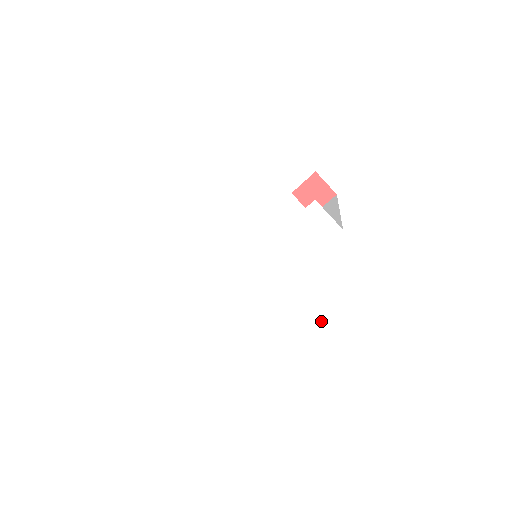
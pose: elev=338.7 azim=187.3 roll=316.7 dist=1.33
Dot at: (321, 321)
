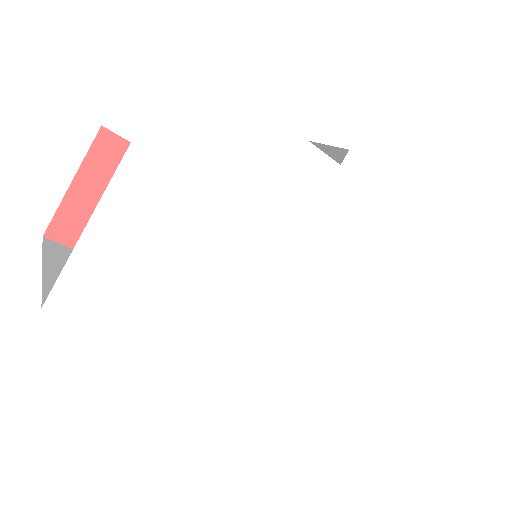
Dot at: (377, 296)
